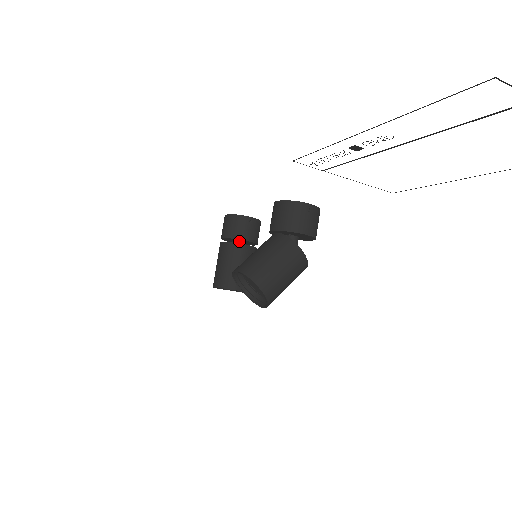
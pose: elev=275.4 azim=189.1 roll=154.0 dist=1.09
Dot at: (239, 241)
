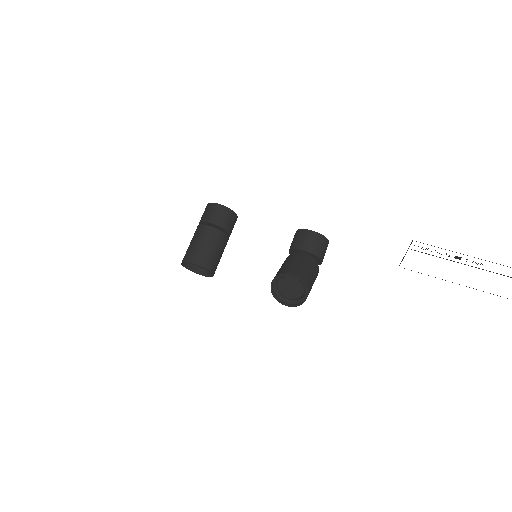
Dot at: occluded
